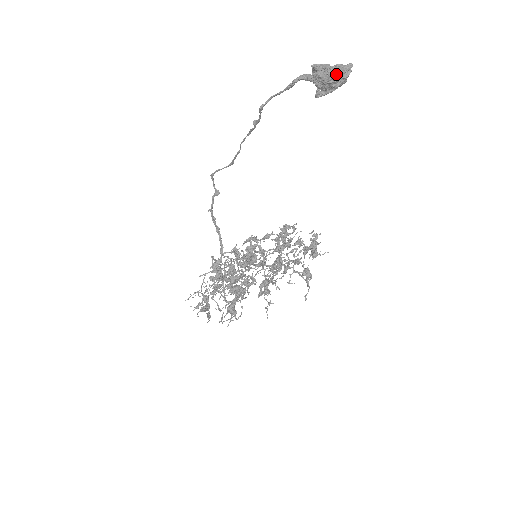
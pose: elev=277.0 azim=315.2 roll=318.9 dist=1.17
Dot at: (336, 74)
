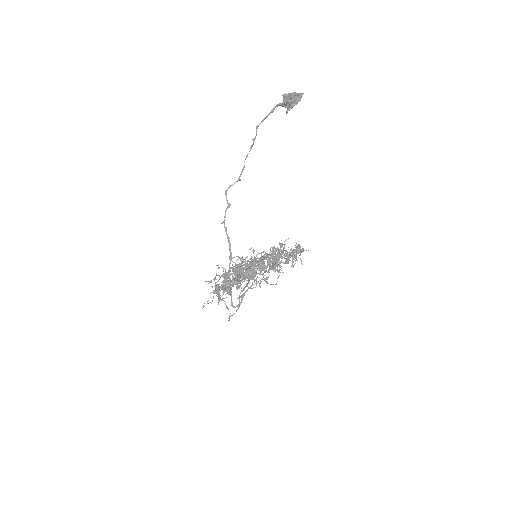
Dot at: (295, 93)
